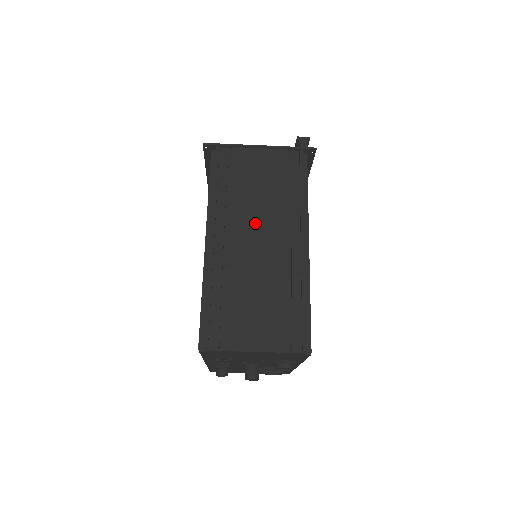
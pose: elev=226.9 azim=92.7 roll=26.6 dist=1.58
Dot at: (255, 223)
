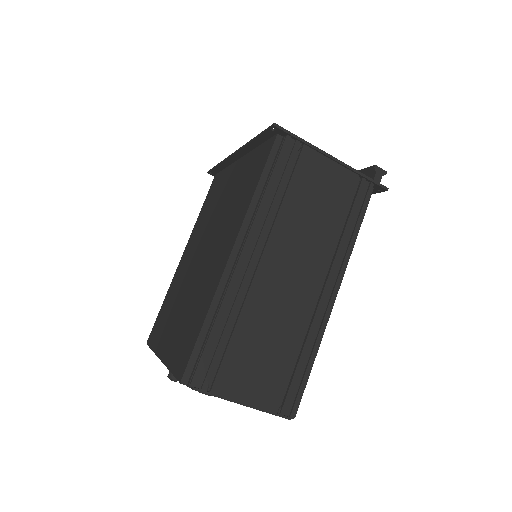
Dot at: (295, 254)
